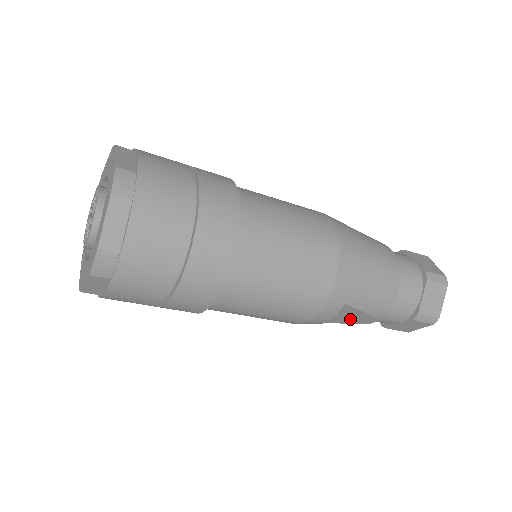
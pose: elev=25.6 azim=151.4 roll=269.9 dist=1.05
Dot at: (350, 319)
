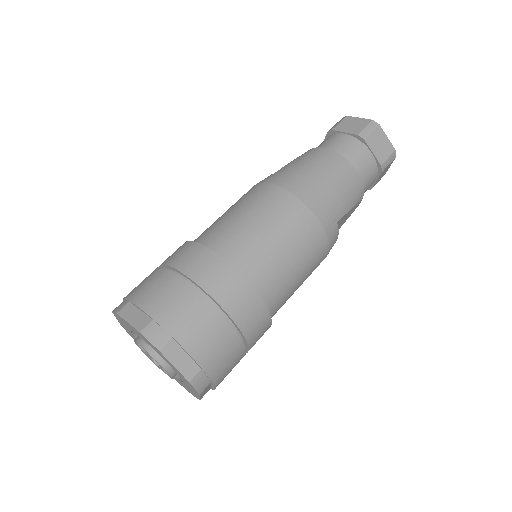
Dot at: (346, 218)
